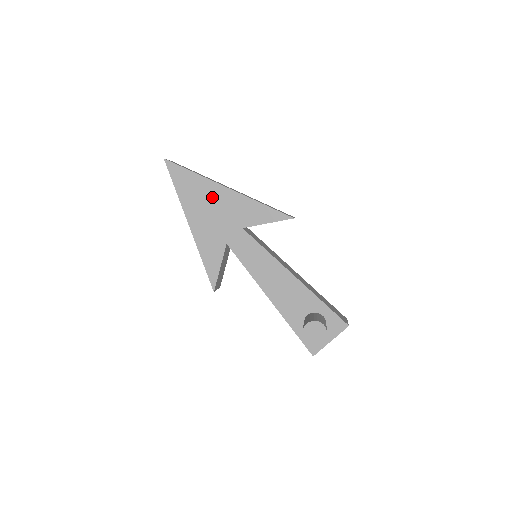
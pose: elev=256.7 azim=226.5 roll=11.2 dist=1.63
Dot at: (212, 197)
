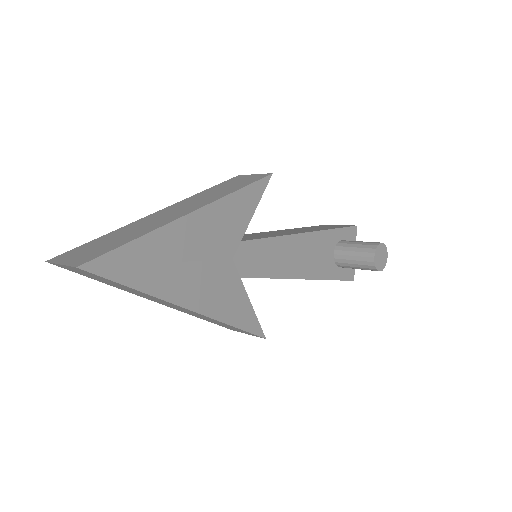
Dot at: (186, 244)
